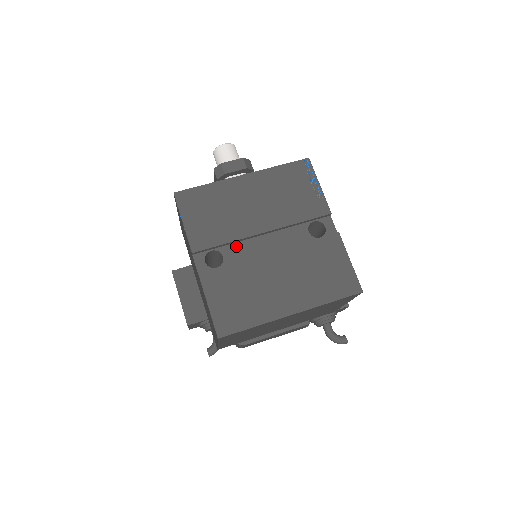
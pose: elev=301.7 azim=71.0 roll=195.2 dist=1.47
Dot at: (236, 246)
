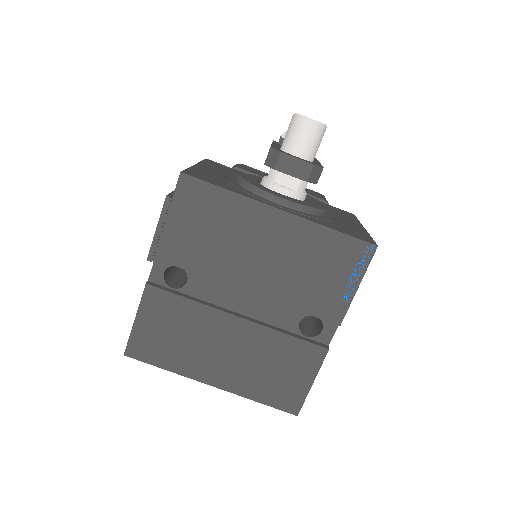
Dot at: (209, 281)
